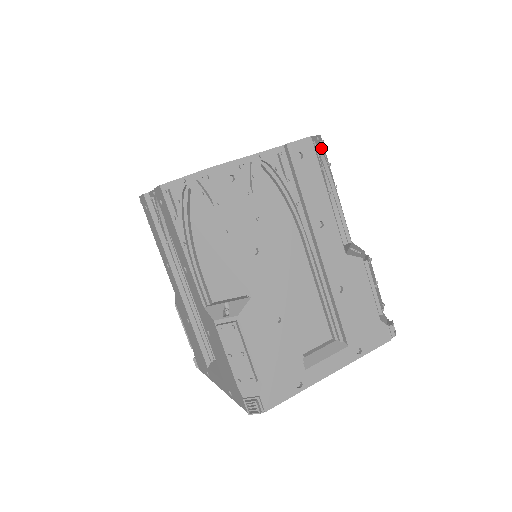
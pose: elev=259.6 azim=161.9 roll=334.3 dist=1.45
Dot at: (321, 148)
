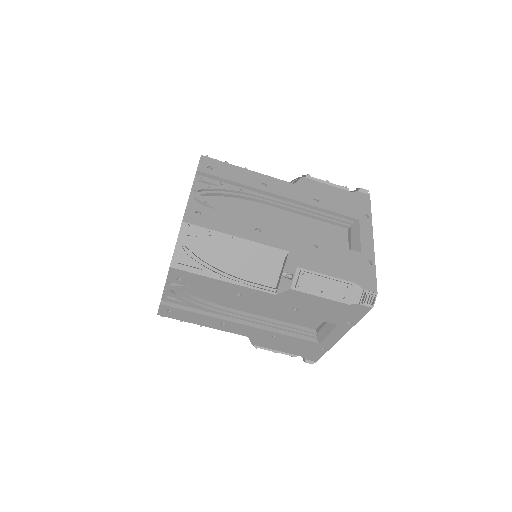
Dot at: occluded
